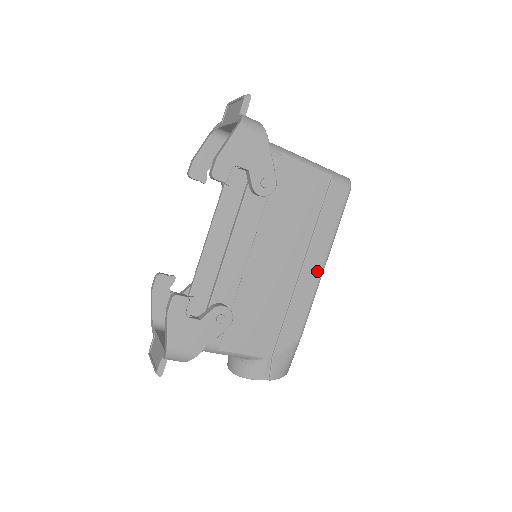
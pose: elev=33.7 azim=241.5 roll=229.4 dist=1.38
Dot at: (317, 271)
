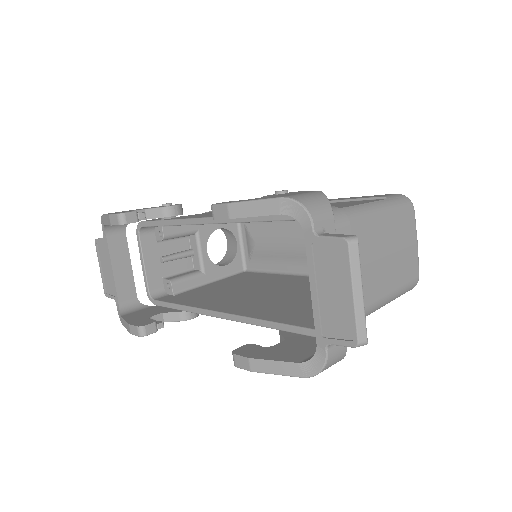
Dot at: occluded
